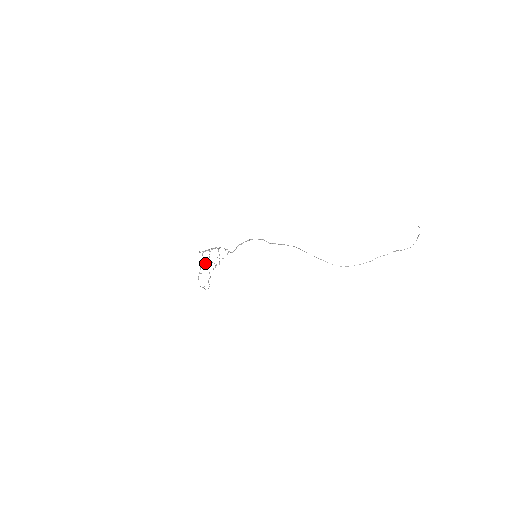
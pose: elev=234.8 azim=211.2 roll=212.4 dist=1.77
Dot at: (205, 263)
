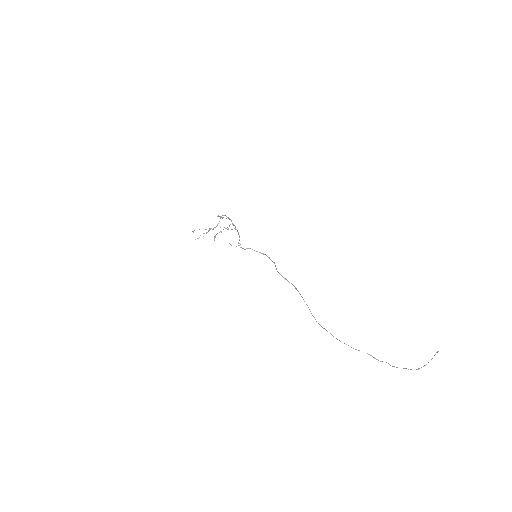
Dot at: (215, 227)
